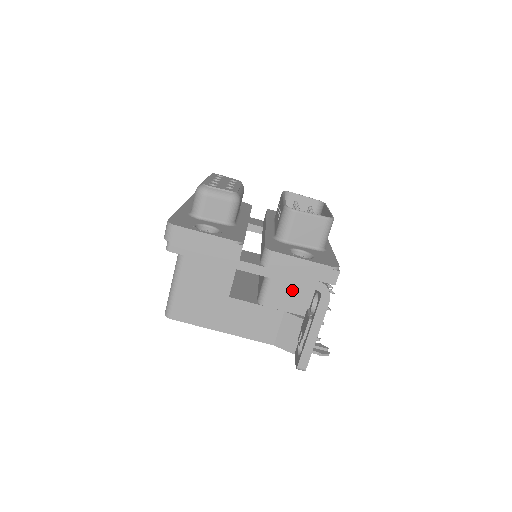
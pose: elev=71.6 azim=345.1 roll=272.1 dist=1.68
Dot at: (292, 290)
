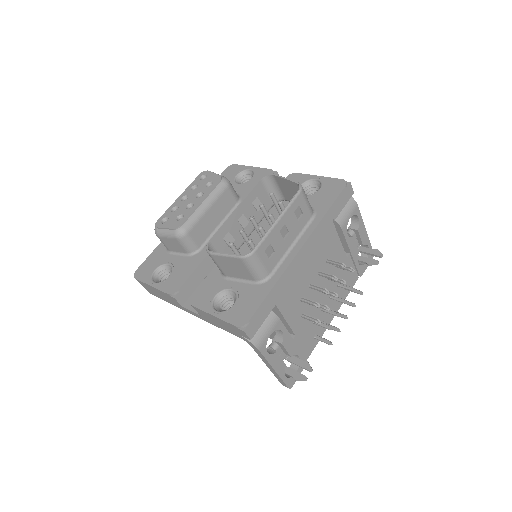
Dot at: occluded
